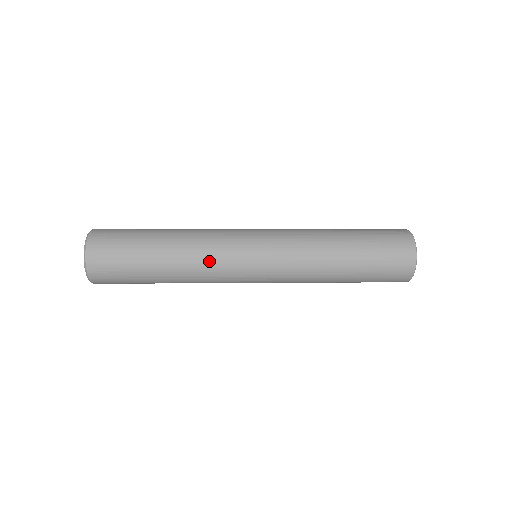
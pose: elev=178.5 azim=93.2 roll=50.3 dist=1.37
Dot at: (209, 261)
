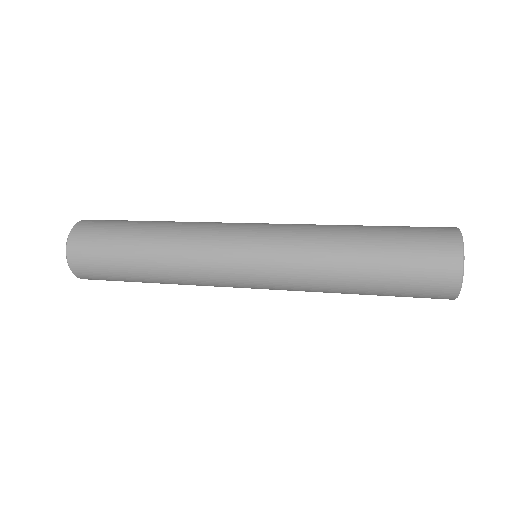
Dot at: (192, 253)
